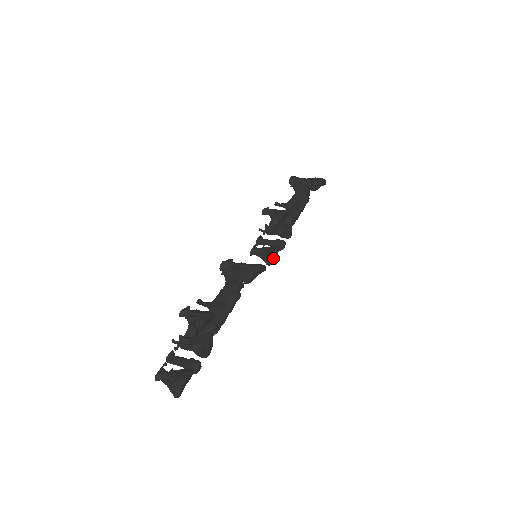
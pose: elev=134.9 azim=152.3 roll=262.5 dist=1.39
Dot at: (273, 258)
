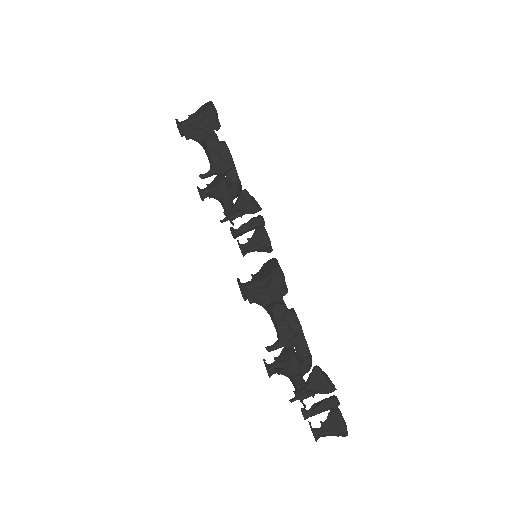
Dot at: (270, 243)
